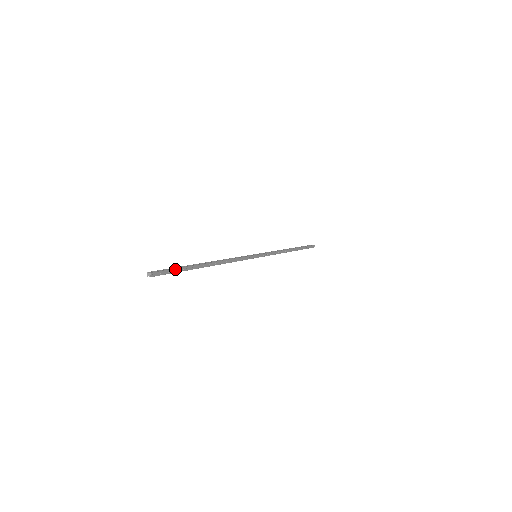
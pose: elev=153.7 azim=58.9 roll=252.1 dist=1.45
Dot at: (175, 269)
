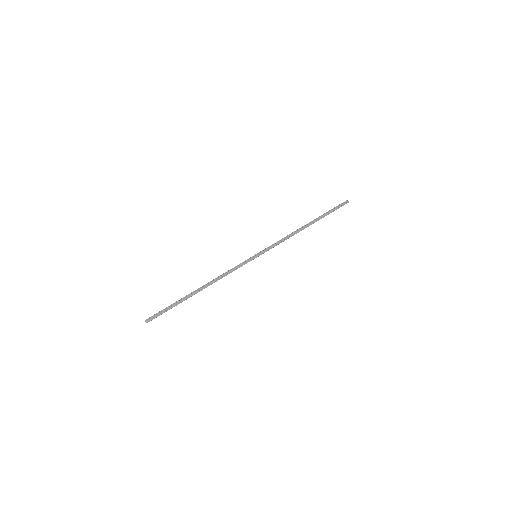
Dot at: (166, 309)
